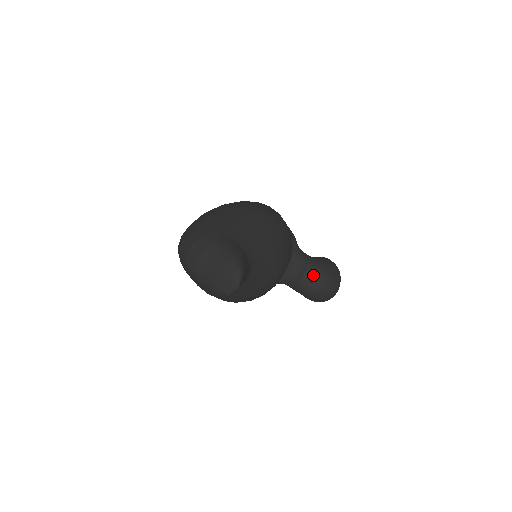
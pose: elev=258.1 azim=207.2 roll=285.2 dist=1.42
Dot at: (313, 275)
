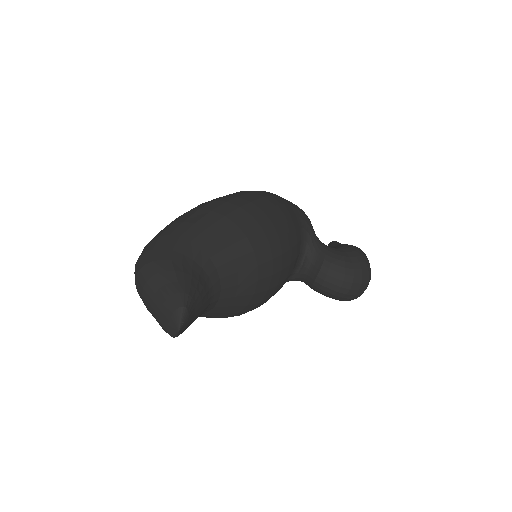
Dot at: (329, 274)
